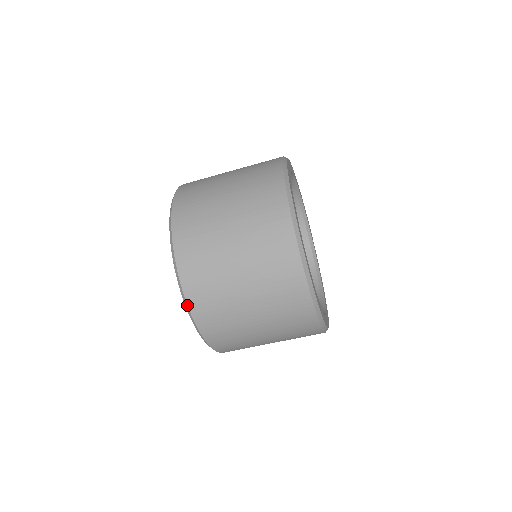
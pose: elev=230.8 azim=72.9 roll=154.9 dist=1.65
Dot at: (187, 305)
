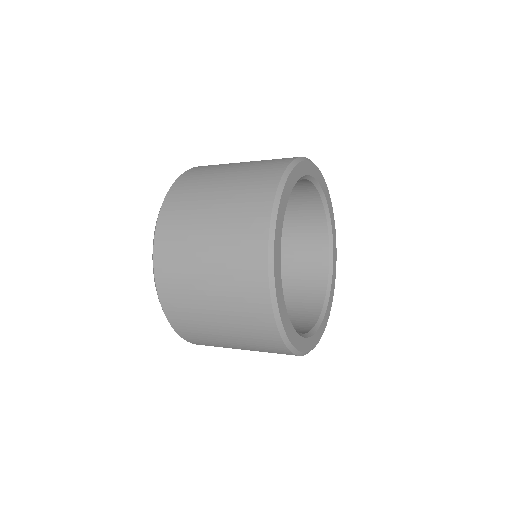
Dot at: occluded
